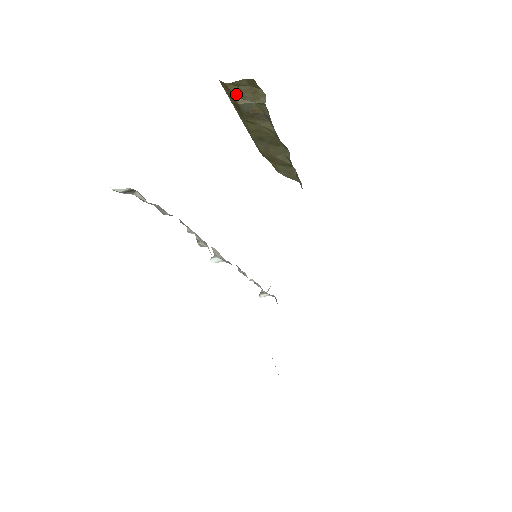
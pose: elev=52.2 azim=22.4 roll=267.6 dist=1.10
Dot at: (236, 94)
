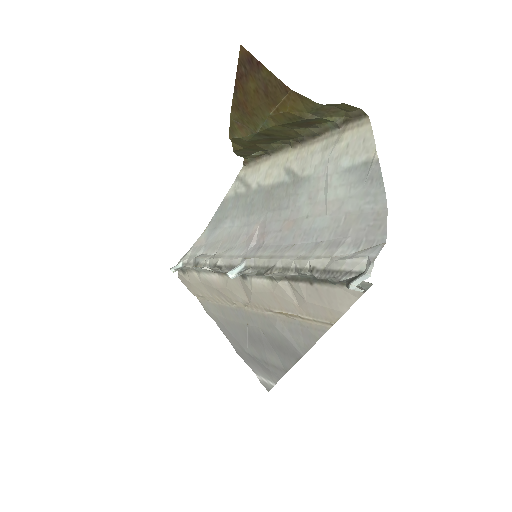
Dot at: (312, 110)
